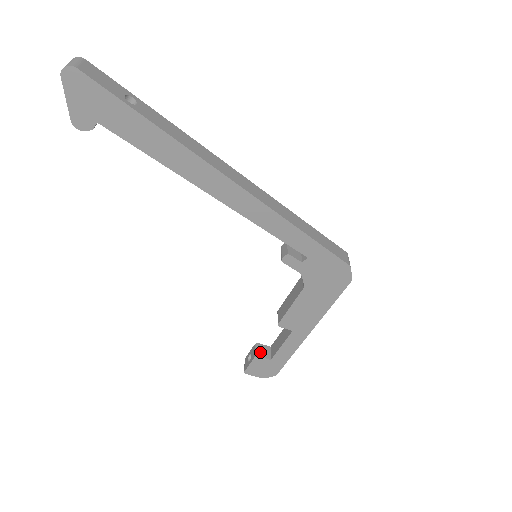
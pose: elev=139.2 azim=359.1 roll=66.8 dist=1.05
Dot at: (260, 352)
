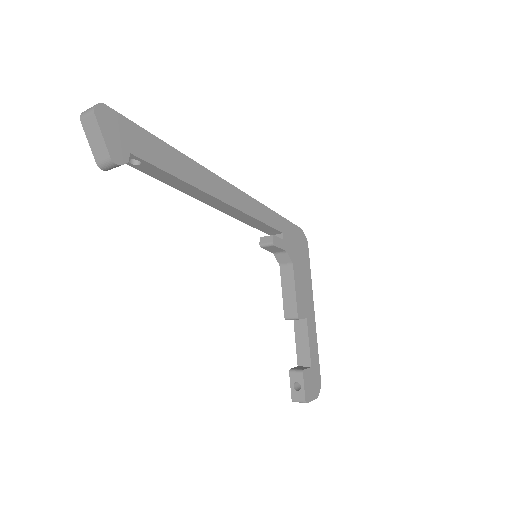
Dot at: (300, 369)
